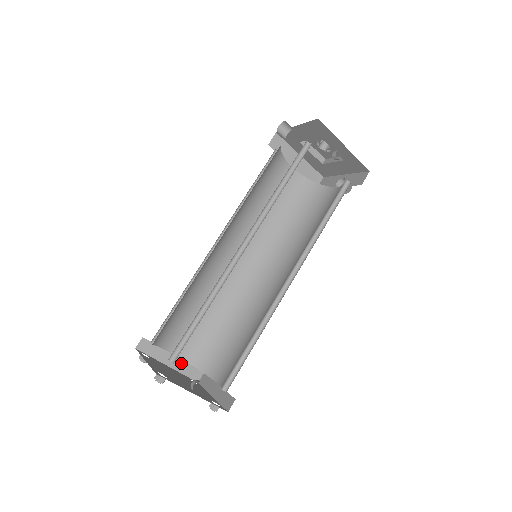
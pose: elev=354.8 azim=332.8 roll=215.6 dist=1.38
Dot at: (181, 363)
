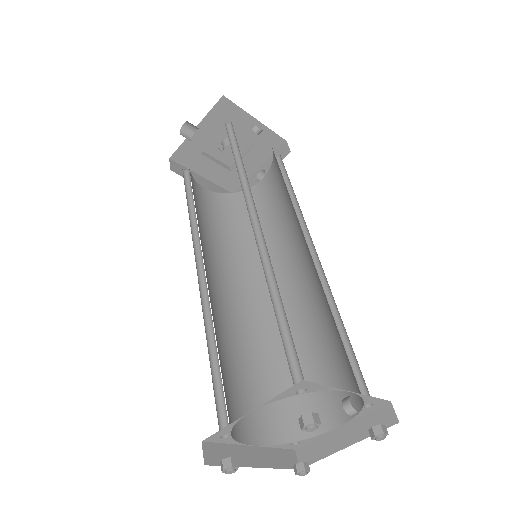
Dot at: (266, 453)
